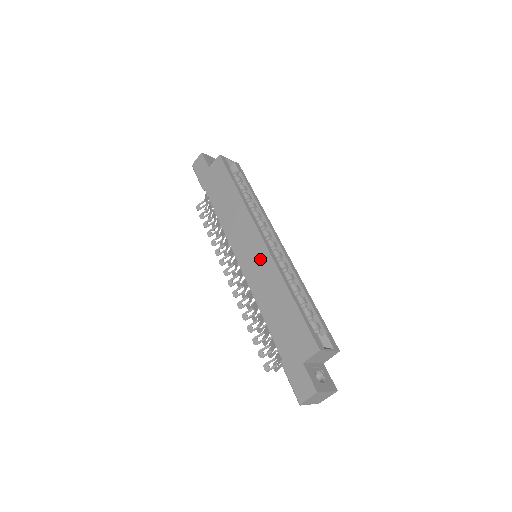
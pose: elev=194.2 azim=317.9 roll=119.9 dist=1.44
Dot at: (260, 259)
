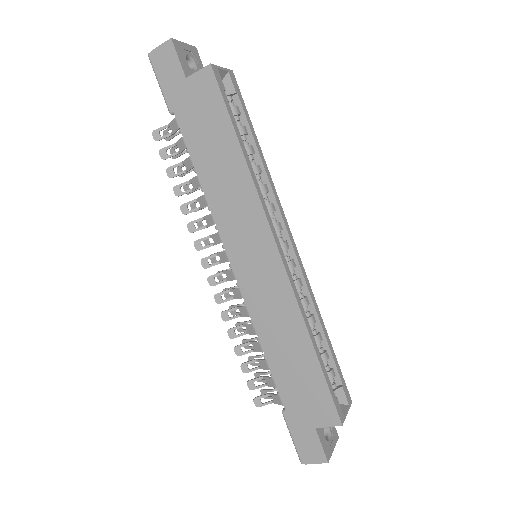
Dot at: (271, 281)
